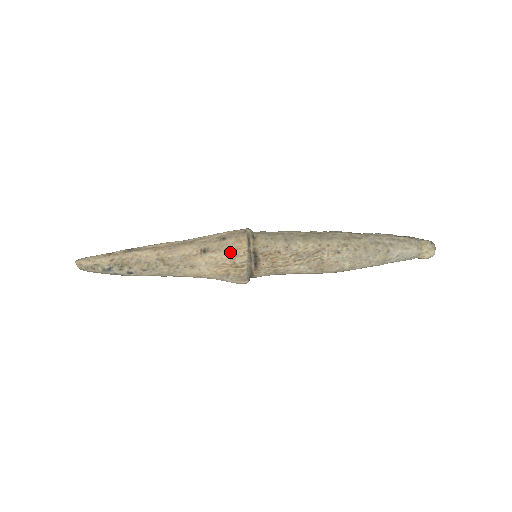
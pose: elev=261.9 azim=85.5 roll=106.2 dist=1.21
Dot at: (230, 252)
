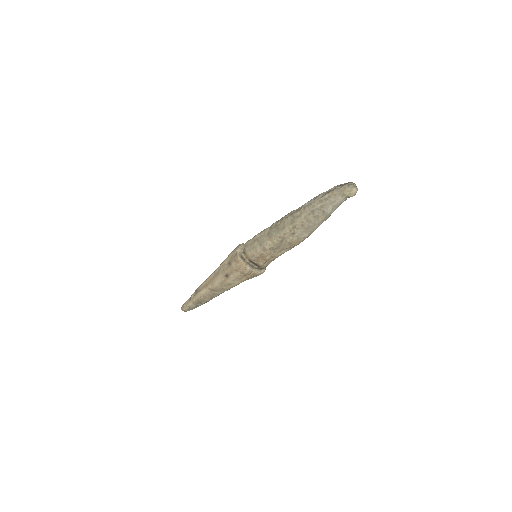
Dot at: (238, 270)
